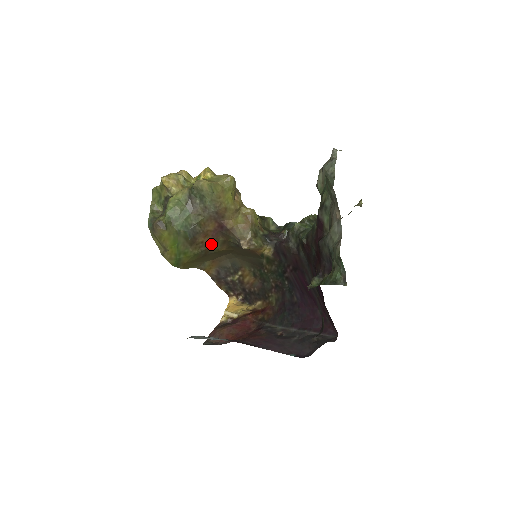
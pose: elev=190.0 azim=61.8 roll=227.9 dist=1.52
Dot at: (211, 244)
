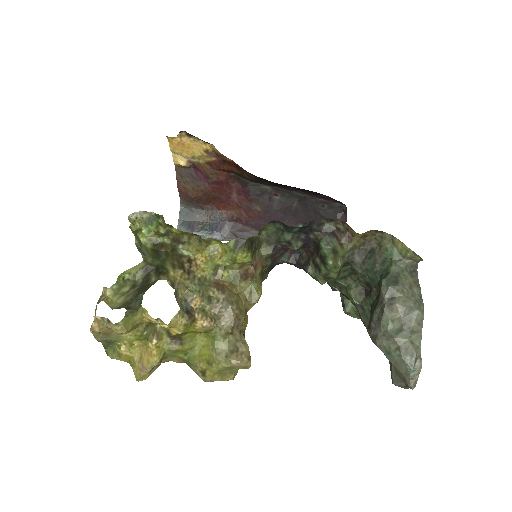
Dot at: occluded
